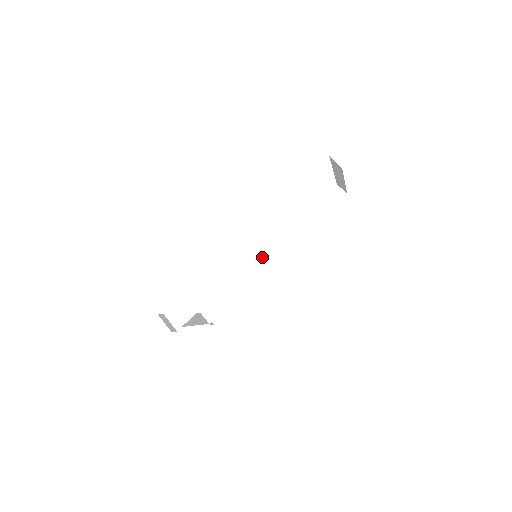
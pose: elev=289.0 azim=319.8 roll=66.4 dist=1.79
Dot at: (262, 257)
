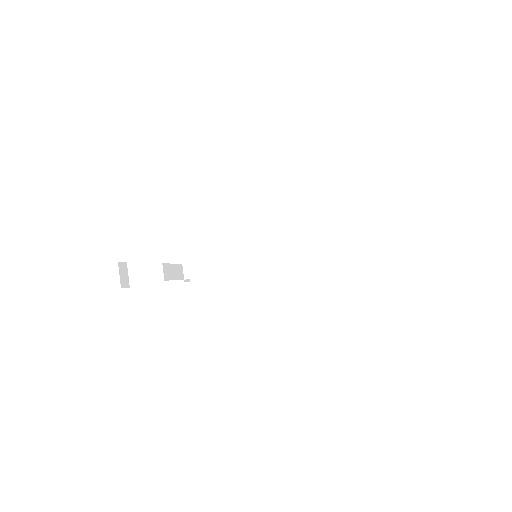
Dot at: (270, 251)
